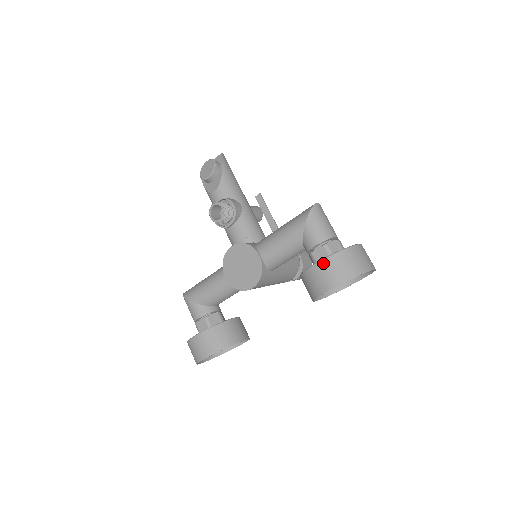
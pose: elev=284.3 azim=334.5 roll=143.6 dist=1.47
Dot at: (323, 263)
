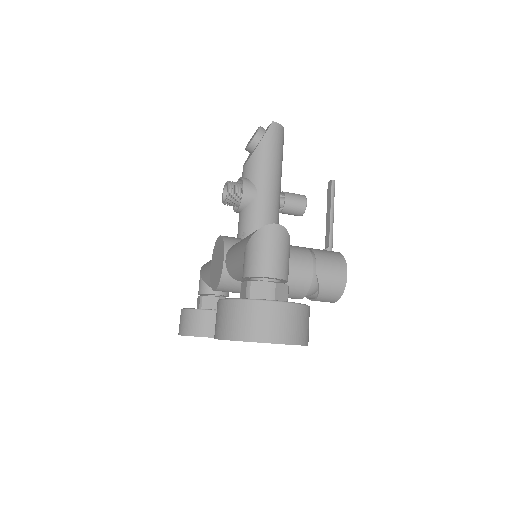
Dot at: (221, 304)
